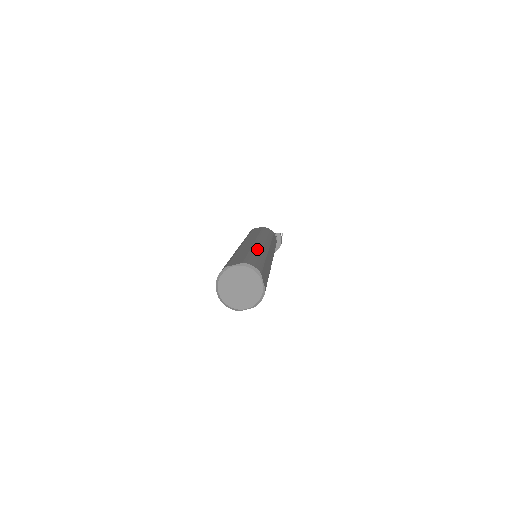
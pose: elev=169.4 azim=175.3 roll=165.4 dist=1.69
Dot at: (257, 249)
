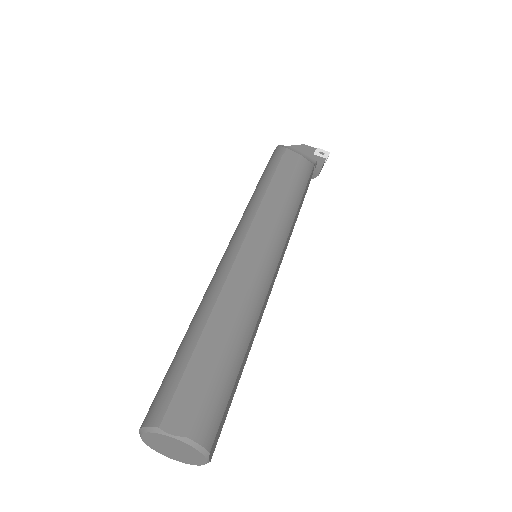
Dot at: (242, 323)
